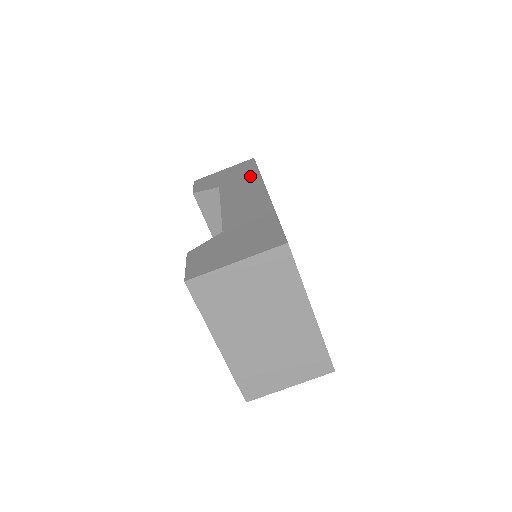
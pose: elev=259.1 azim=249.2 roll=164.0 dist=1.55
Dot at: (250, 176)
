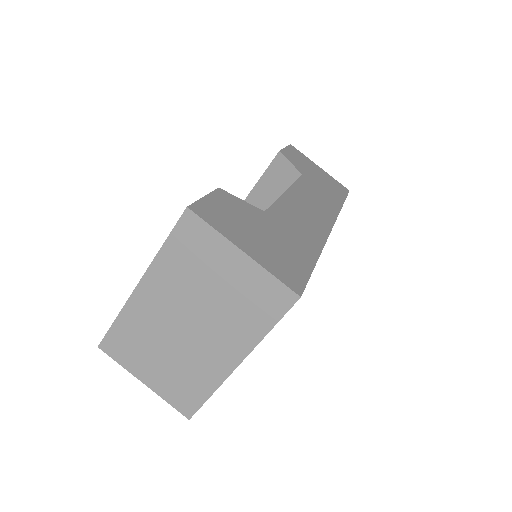
Dot at: (332, 200)
